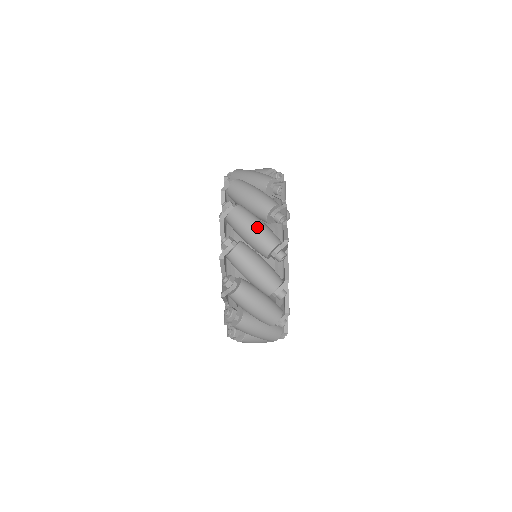
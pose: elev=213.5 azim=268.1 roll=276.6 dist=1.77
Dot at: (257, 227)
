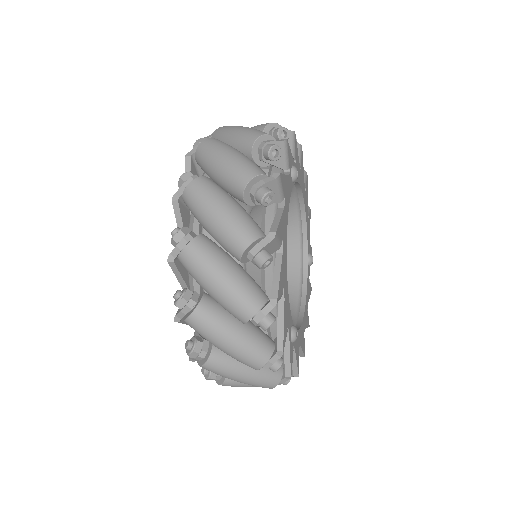
Dot at: (232, 154)
